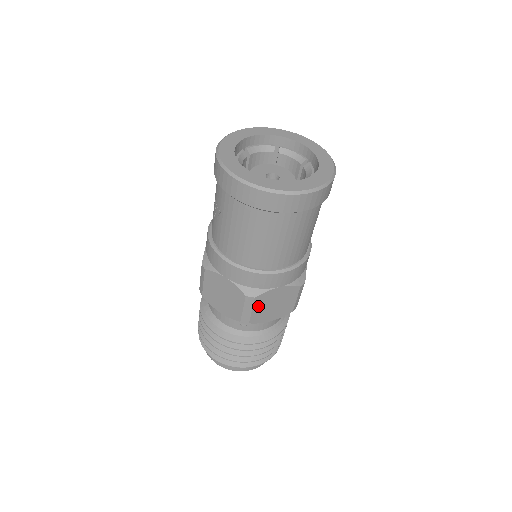
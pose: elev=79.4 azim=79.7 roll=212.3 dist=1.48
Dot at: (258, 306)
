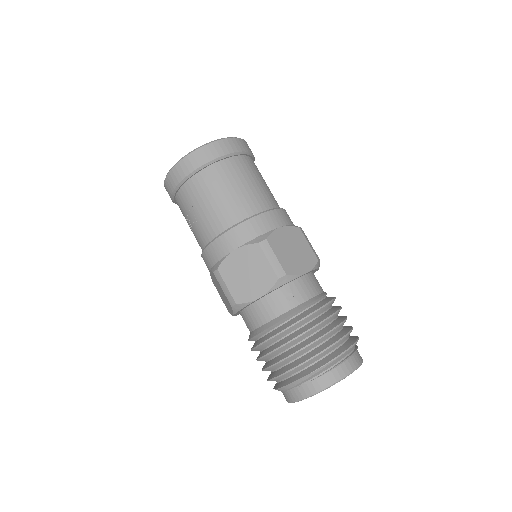
Dot at: (278, 251)
